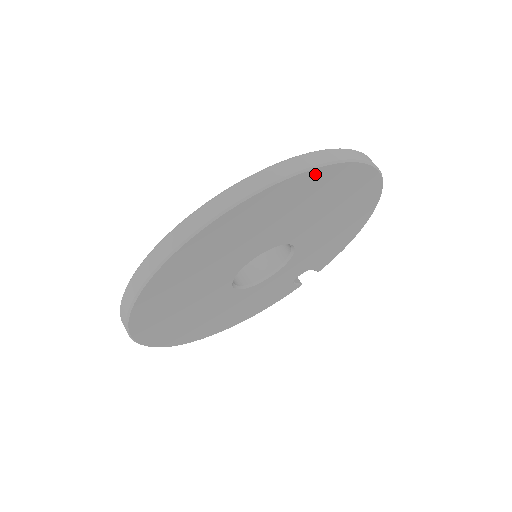
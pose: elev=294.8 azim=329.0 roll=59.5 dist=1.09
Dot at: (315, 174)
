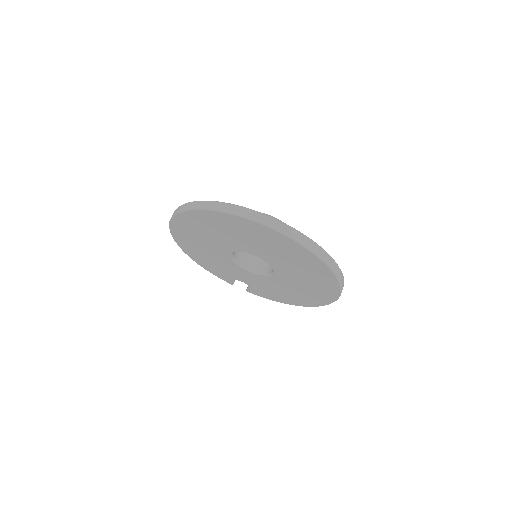
Dot at: (330, 275)
